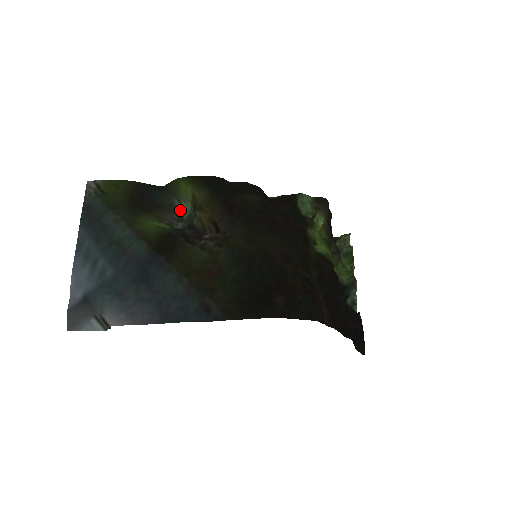
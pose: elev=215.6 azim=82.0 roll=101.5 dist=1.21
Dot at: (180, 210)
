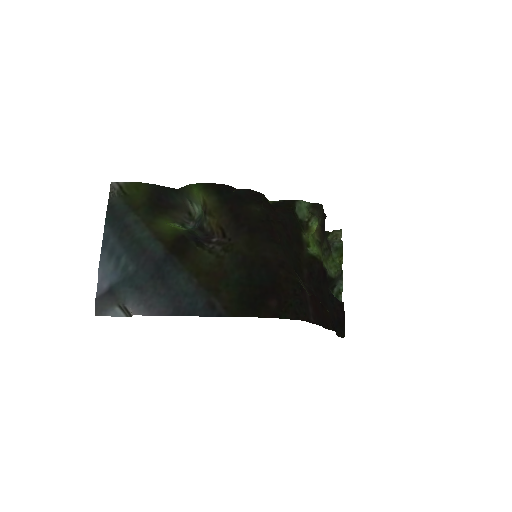
Dot at: (192, 210)
